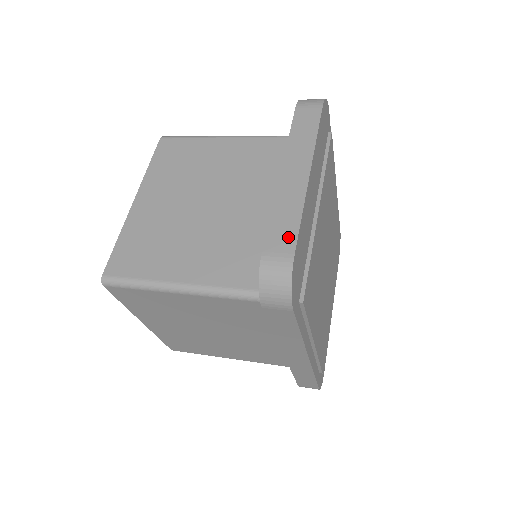
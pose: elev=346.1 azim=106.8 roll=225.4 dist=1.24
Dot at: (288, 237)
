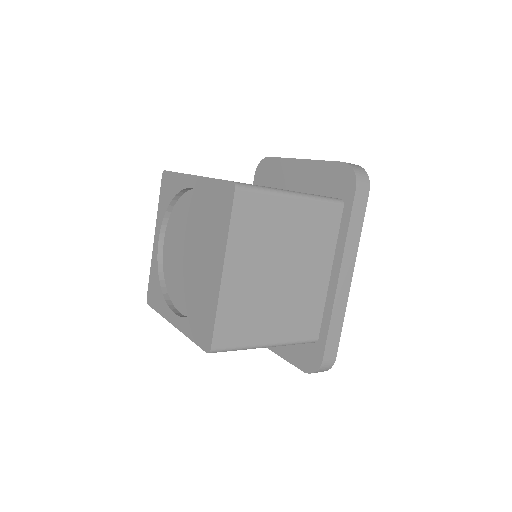
Dot at: occluded
